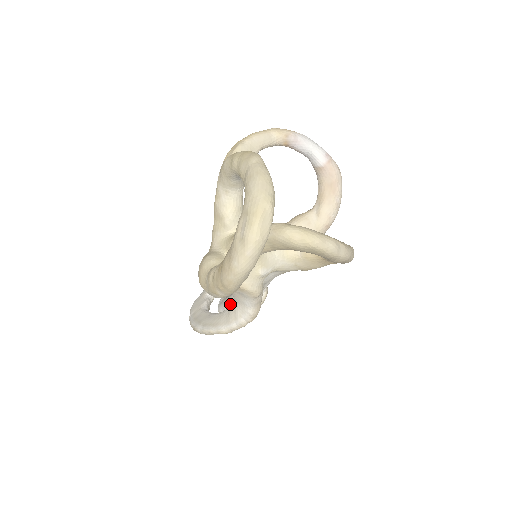
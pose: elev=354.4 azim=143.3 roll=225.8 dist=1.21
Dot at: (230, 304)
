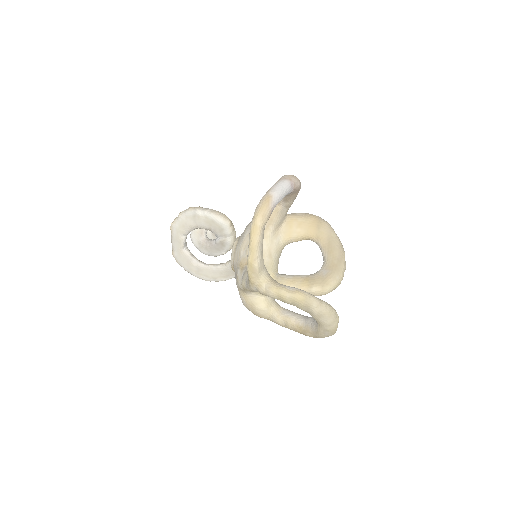
Dot at: (218, 253)
